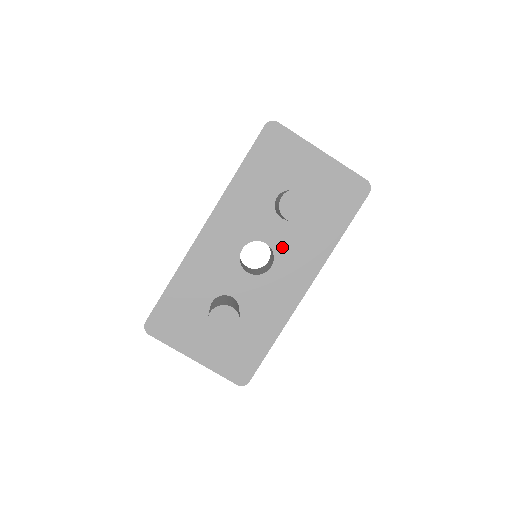
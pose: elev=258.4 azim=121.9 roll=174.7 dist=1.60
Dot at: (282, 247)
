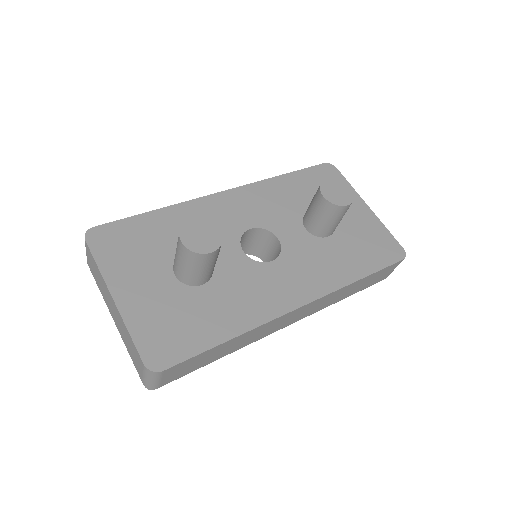
Dot at: (293, 251)
